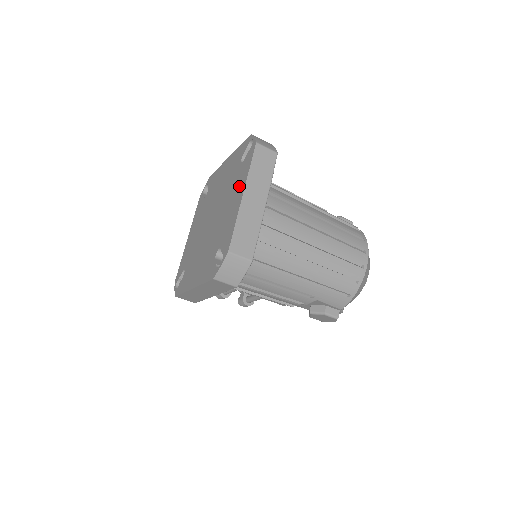
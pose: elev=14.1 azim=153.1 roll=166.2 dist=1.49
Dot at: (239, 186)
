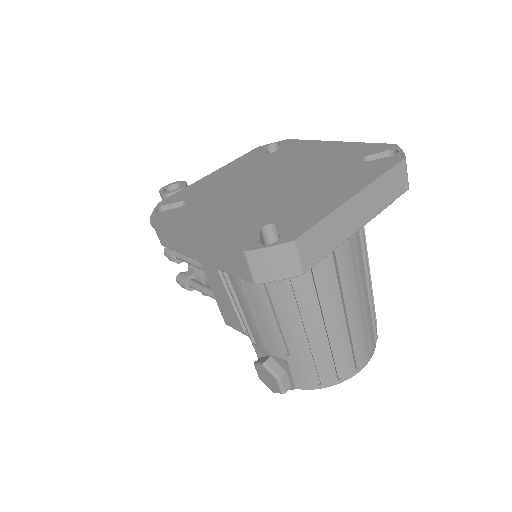
Dot at: (350, 181)
